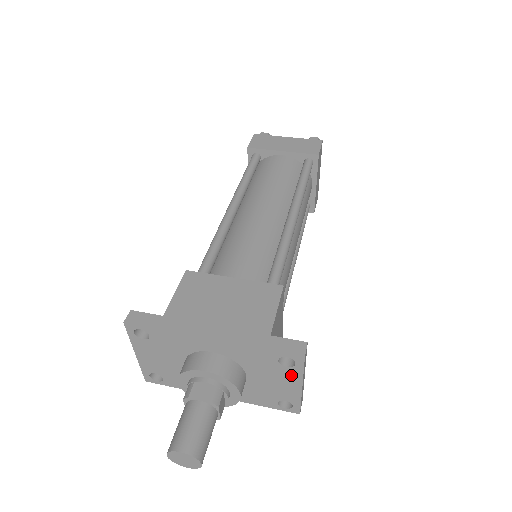
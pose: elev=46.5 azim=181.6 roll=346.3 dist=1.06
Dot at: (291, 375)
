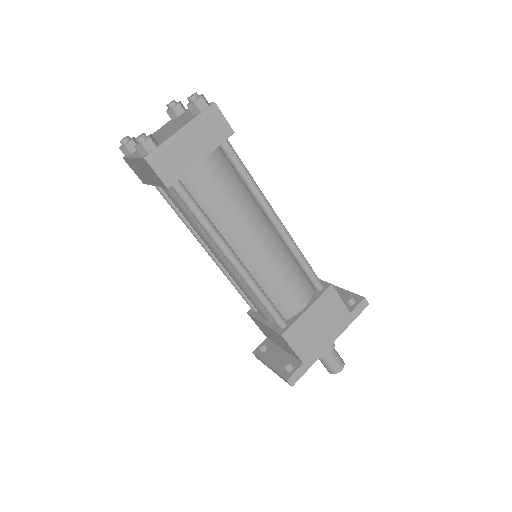
Dot at: occluded
